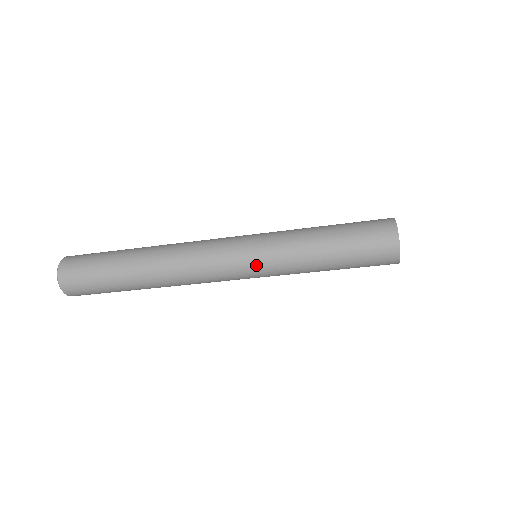
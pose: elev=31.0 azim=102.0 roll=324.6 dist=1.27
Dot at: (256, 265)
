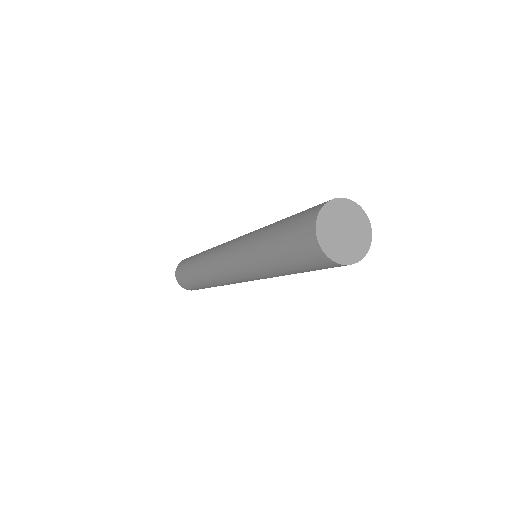
Dot at: (256, 279)
